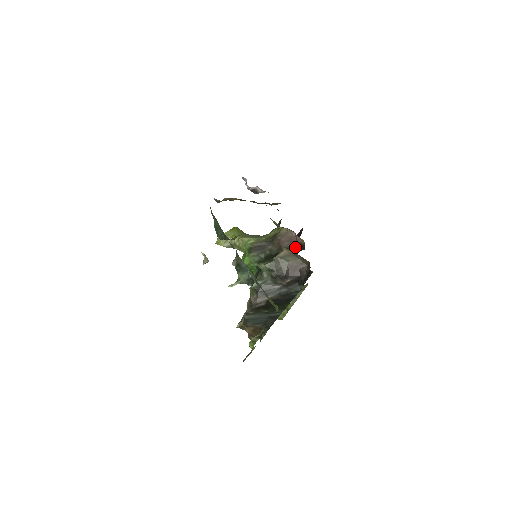
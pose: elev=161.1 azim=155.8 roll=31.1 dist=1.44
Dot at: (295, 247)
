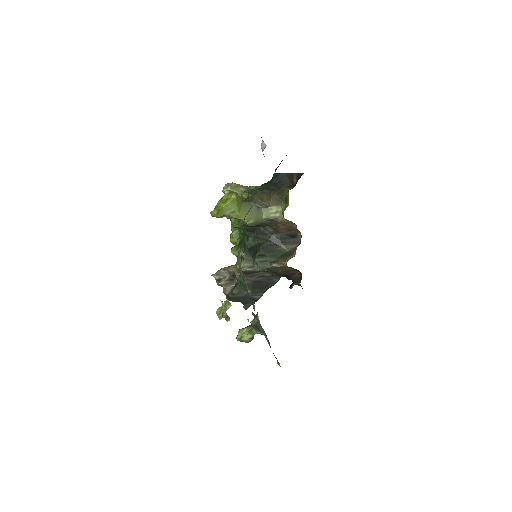
Dot at: (291, 236)
